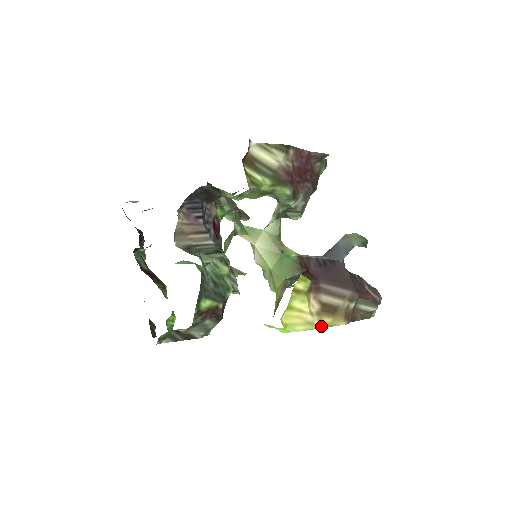
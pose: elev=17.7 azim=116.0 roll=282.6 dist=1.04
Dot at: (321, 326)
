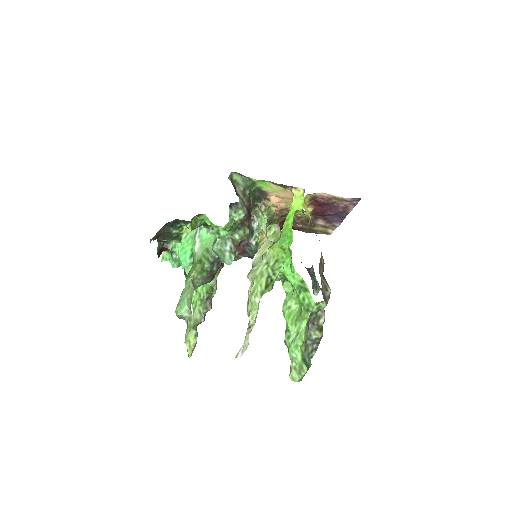
Dot at: occluded
